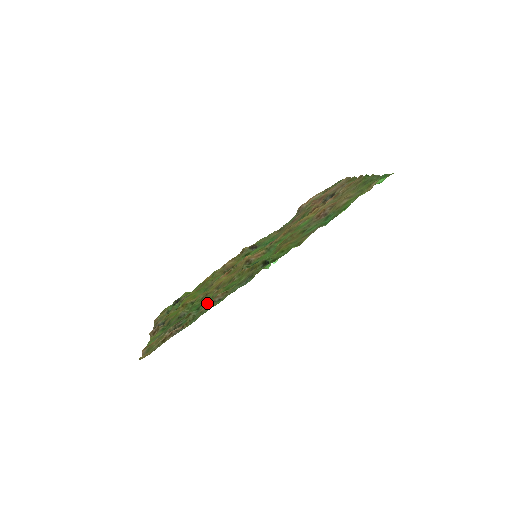
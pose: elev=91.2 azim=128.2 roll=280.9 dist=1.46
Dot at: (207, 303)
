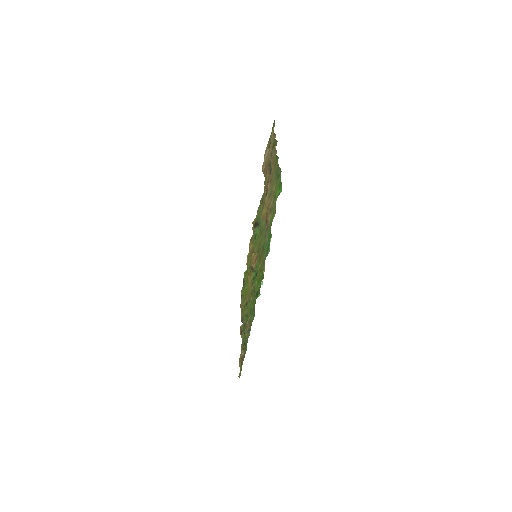
Dot at: occluded
